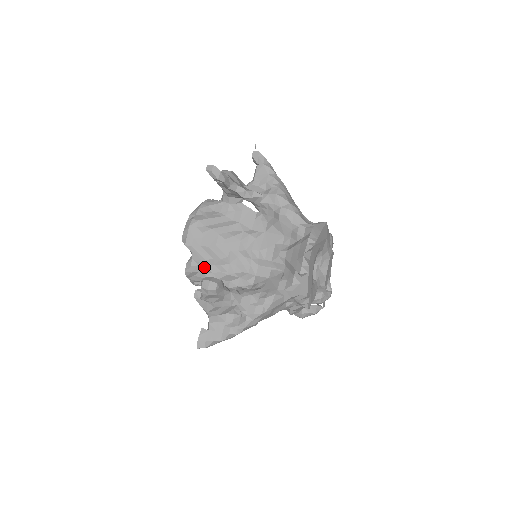
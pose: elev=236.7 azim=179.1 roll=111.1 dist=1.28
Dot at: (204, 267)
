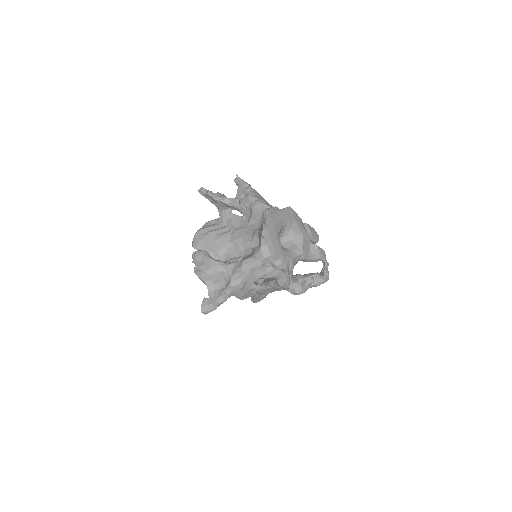
Dot at: occluded
